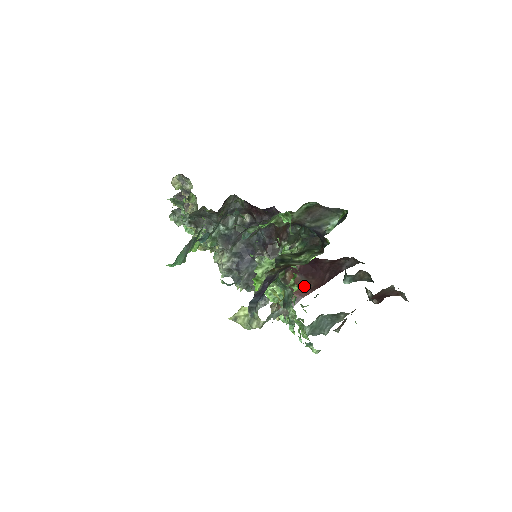
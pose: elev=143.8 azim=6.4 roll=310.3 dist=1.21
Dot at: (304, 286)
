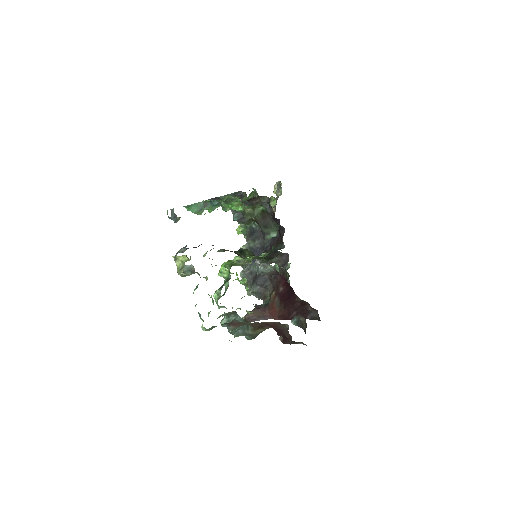
Dot at: (276, 310)
